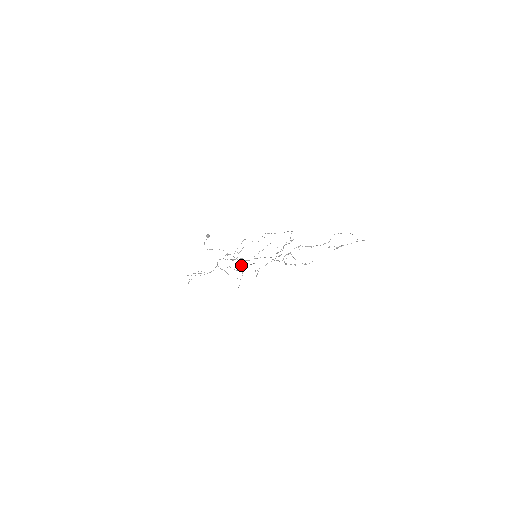
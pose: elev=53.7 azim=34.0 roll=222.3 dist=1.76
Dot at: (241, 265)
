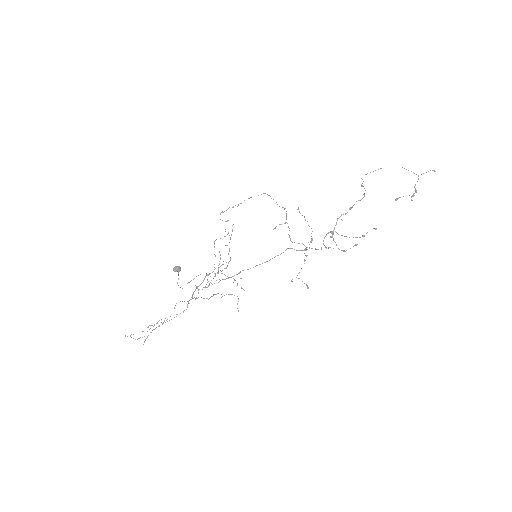
Dot at: (234, 279)
